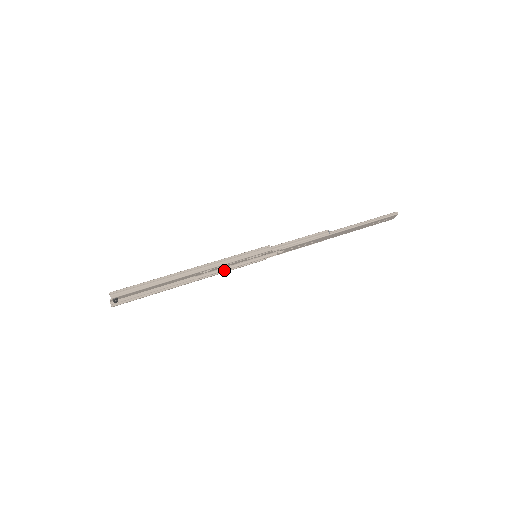
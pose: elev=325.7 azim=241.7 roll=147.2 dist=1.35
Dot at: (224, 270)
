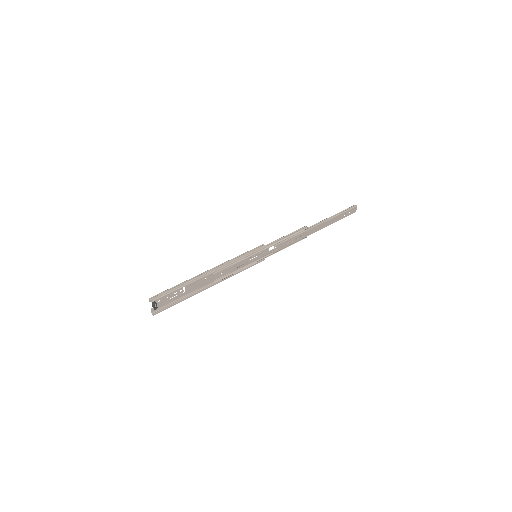
Dot at: (234, 272)
